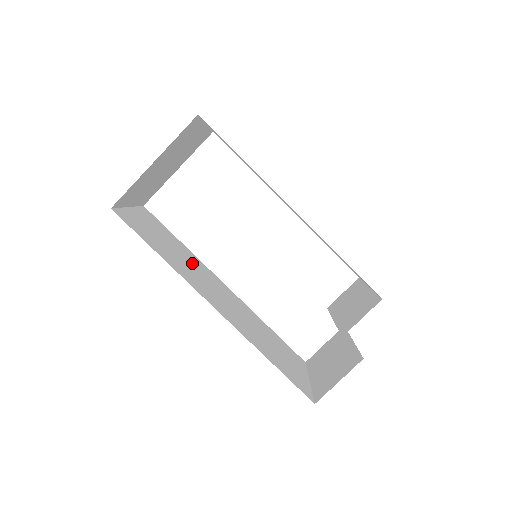
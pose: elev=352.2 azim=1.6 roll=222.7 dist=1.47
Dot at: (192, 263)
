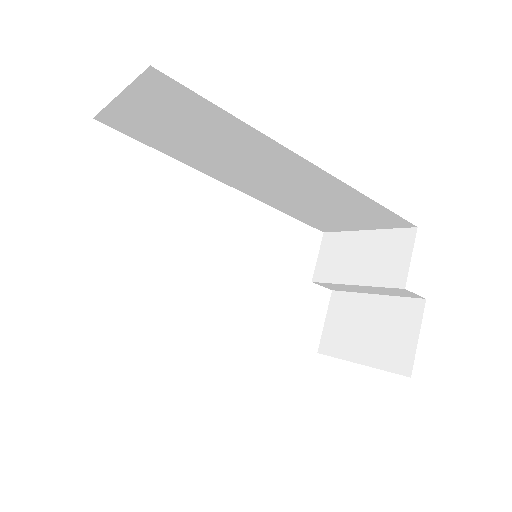
Dot at: occluded
